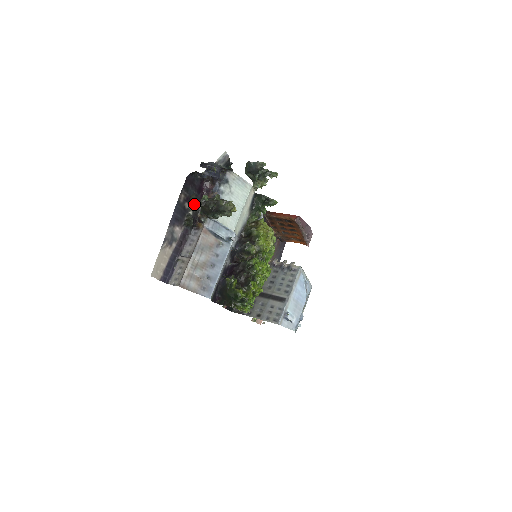
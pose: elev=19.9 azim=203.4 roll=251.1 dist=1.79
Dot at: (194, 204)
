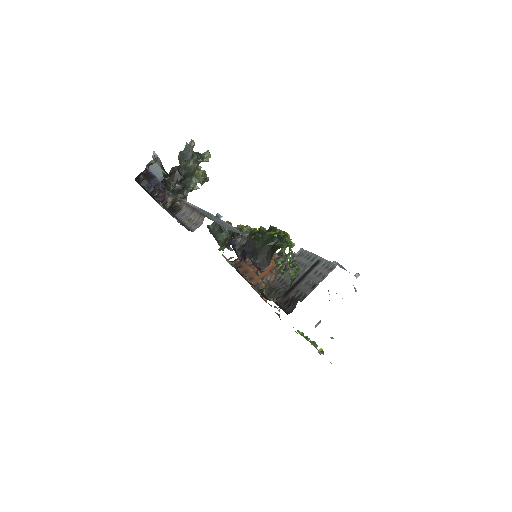
Dot at: occluded
